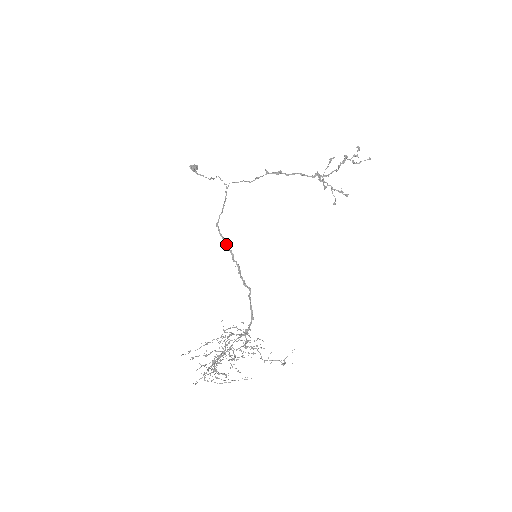
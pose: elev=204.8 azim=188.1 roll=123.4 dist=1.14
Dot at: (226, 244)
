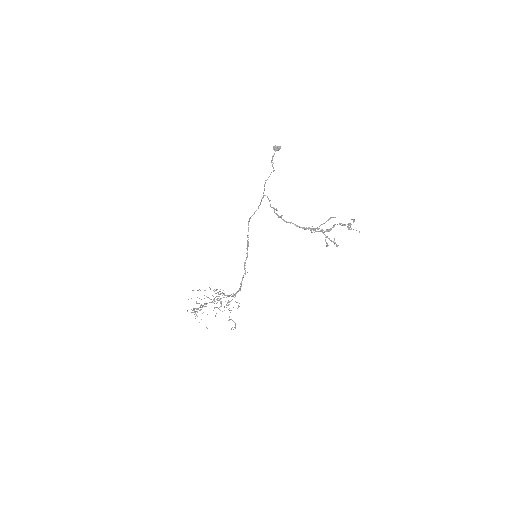
Dot at: (248, 235)
